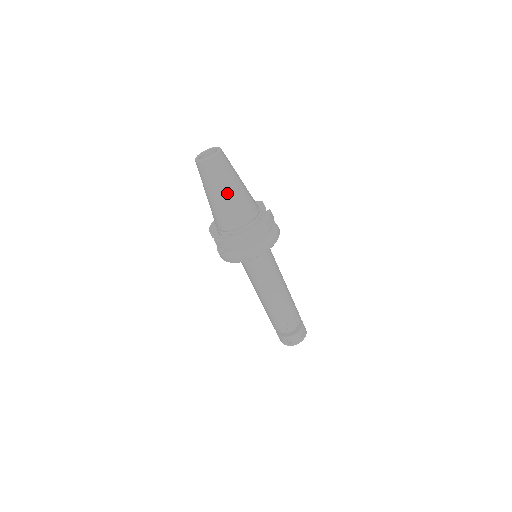
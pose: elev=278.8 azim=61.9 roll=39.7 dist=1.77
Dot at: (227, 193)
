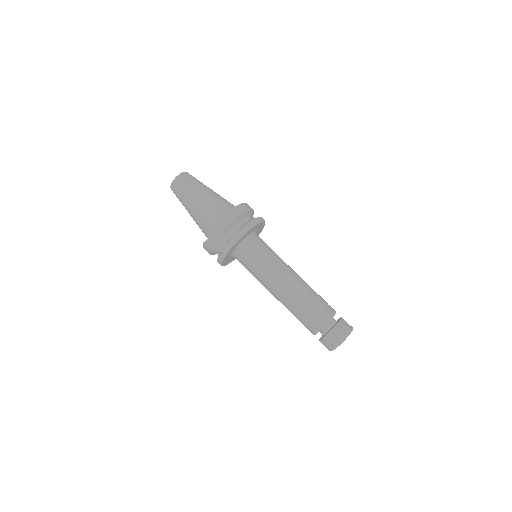
Dot at: (207, 190)
